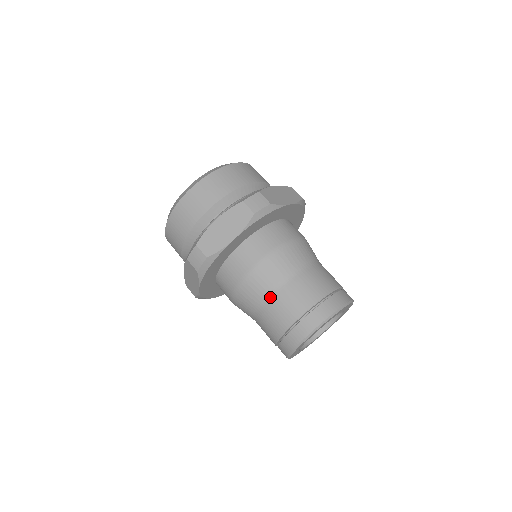
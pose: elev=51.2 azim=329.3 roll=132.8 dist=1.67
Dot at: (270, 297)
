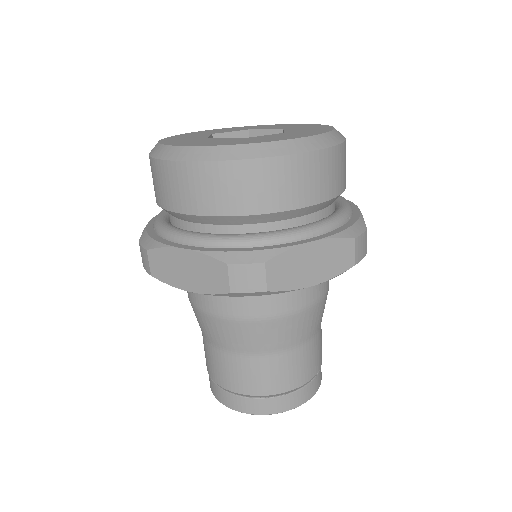
Dot at: (276, 353)
